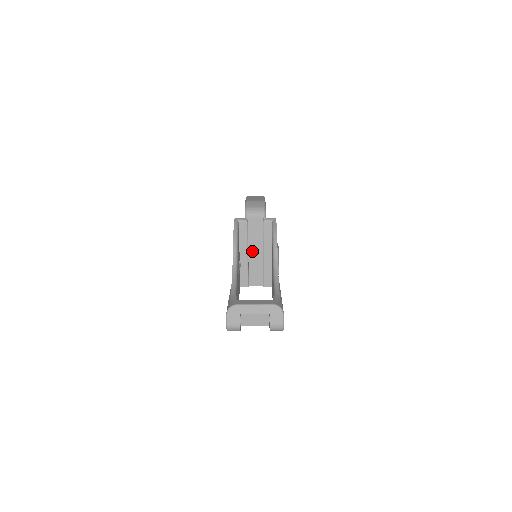
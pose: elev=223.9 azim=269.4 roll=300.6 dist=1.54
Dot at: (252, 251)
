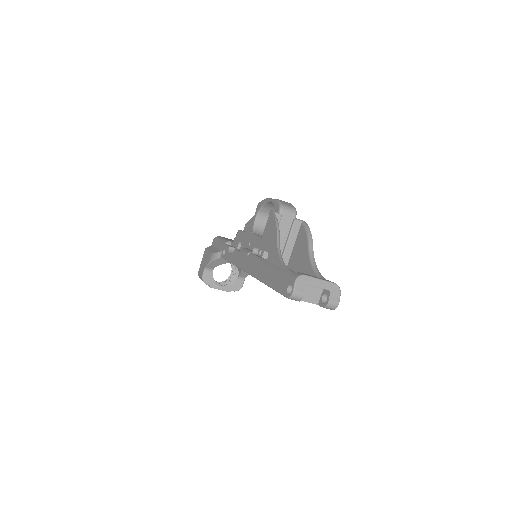
Dot at: occluded
